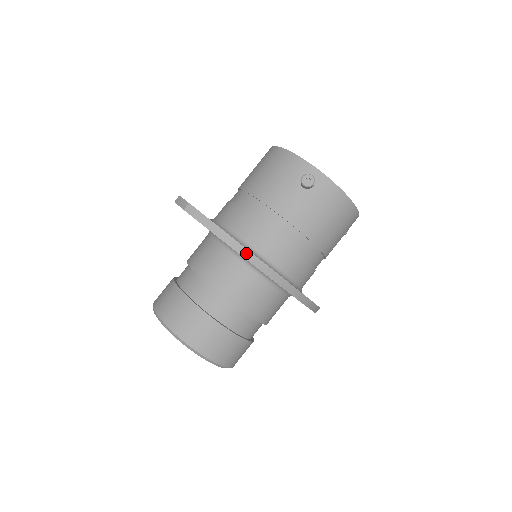
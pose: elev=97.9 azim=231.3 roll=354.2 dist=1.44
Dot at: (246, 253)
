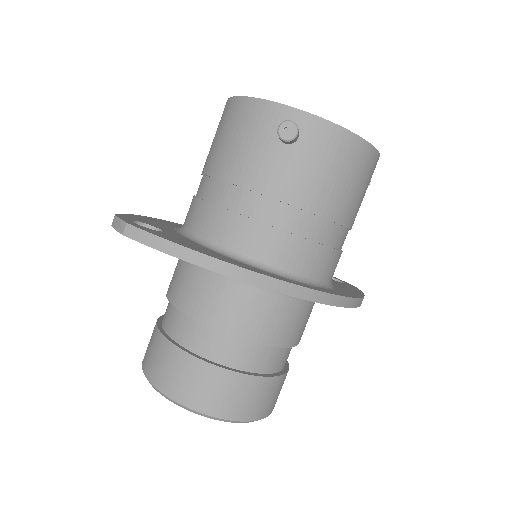
Dot at: (230, 269)
